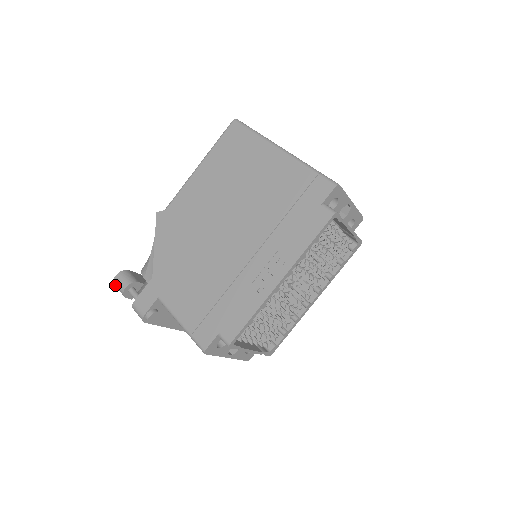
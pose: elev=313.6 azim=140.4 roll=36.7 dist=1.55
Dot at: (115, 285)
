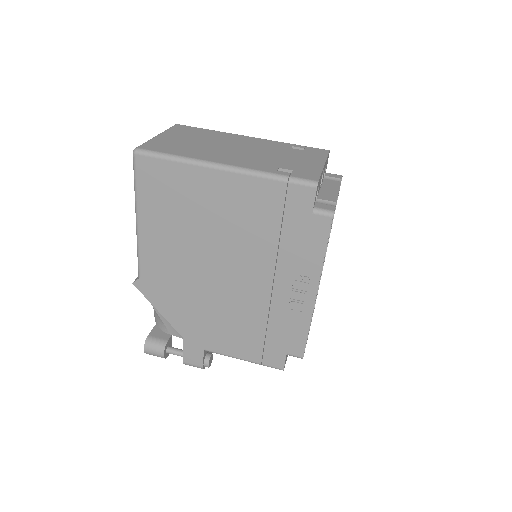
Dot at: (149, 354)
